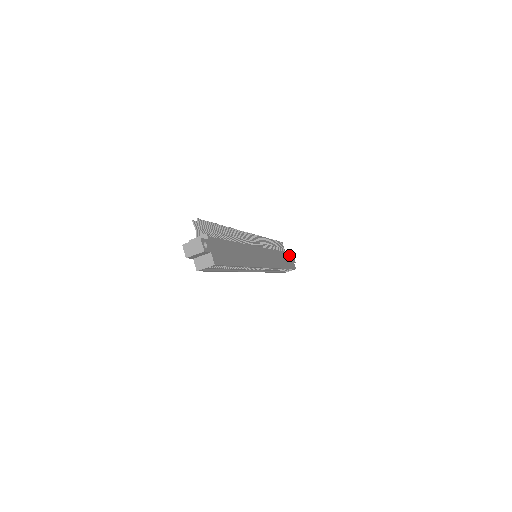
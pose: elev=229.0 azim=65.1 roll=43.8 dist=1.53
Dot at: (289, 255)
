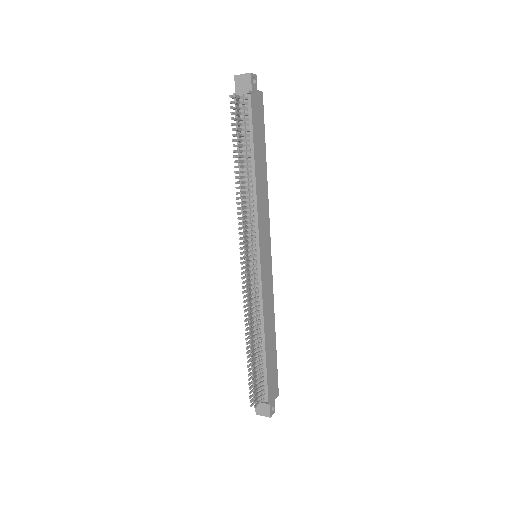
Dot at: (253, 106)
